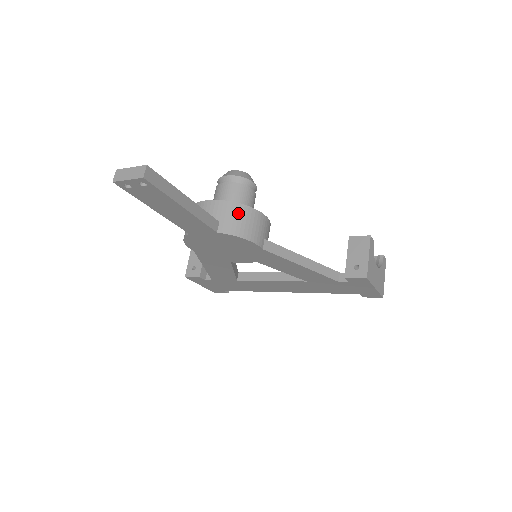
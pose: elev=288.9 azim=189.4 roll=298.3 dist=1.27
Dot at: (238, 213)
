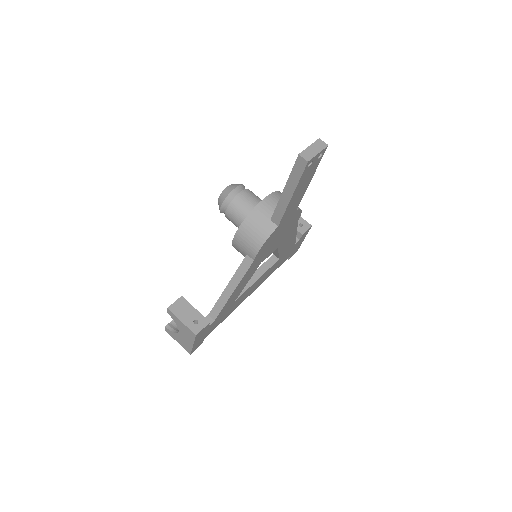
Dot at: occluded
